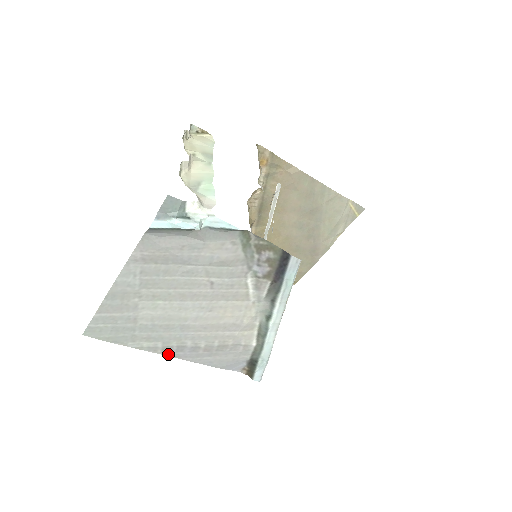
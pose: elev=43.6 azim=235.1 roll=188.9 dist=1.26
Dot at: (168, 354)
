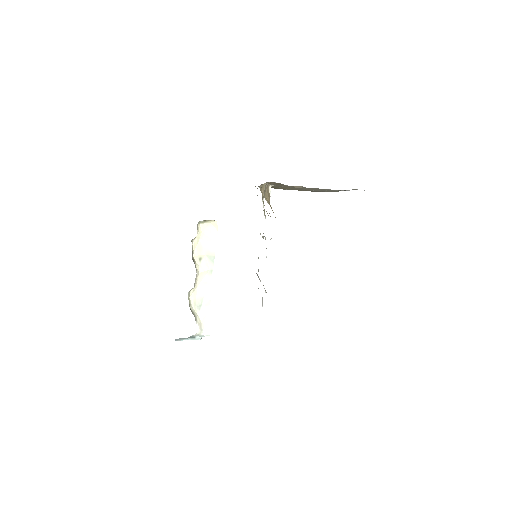
Dot at: occluded
